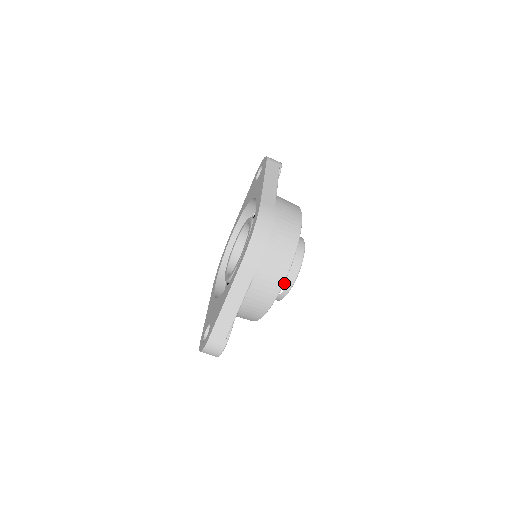
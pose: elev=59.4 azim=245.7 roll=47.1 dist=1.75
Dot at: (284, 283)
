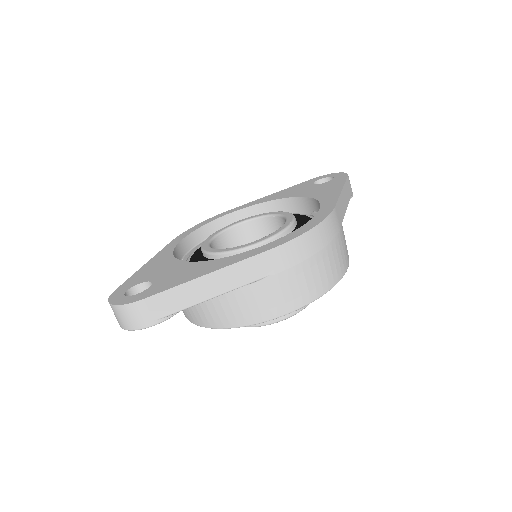
Dot at: occluded
